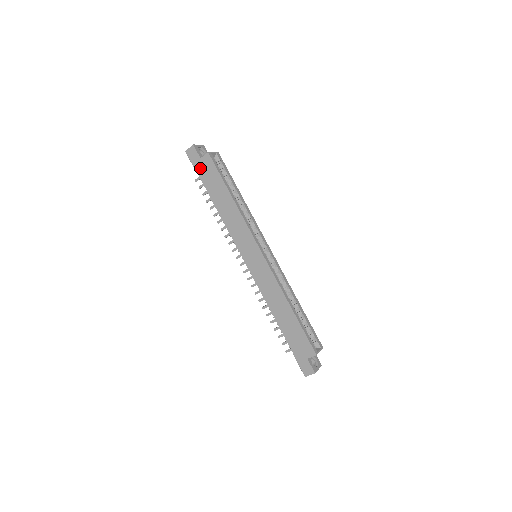
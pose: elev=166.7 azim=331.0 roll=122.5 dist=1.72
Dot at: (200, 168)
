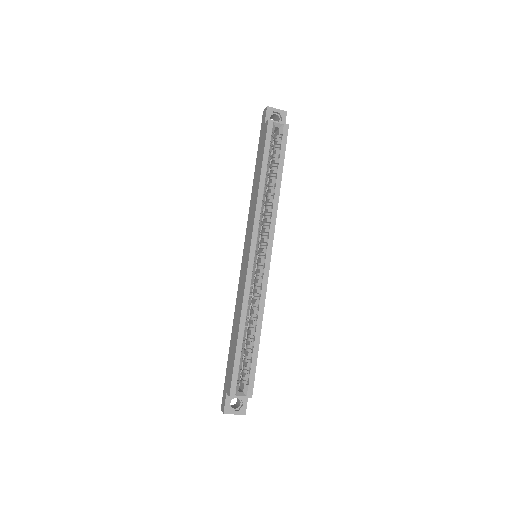
Dot at: (261, 135)
